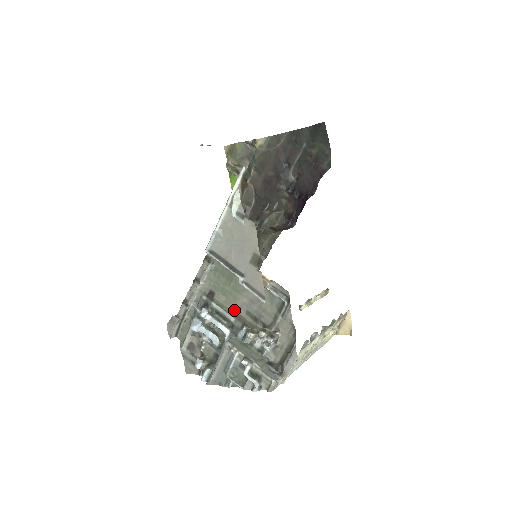
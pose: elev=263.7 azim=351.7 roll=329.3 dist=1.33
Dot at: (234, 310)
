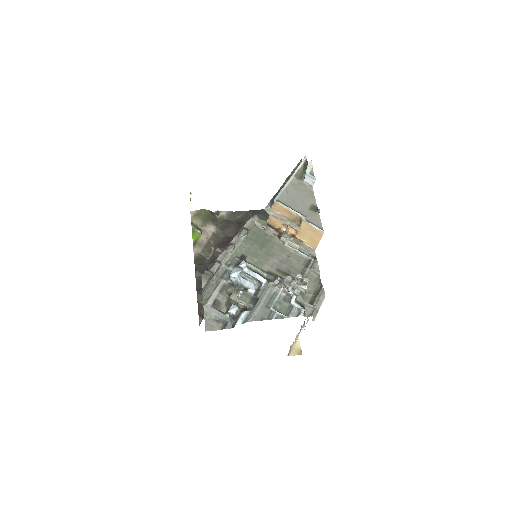
Dot at: (265, 268)
